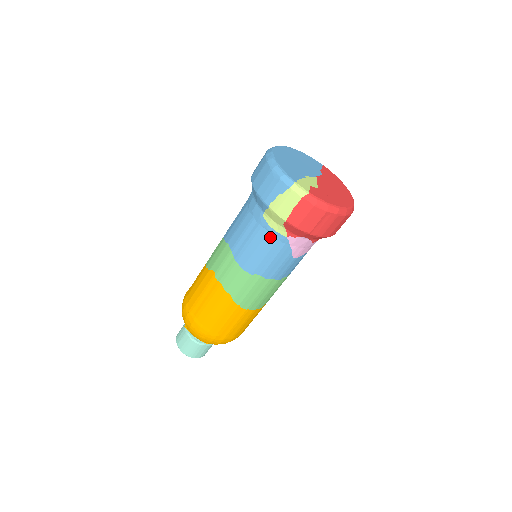
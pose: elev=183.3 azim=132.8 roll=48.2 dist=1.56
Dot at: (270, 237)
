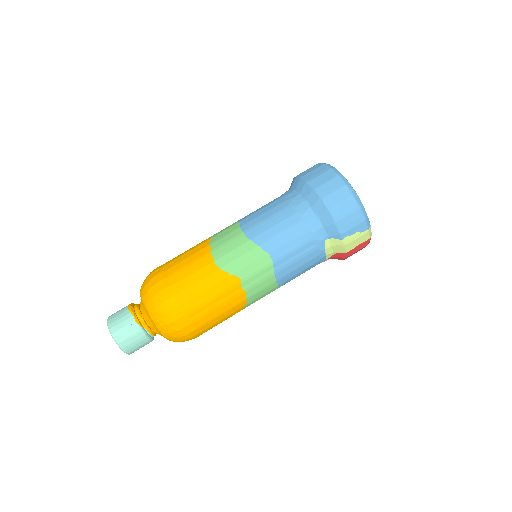
Dot at: (317, 258)
